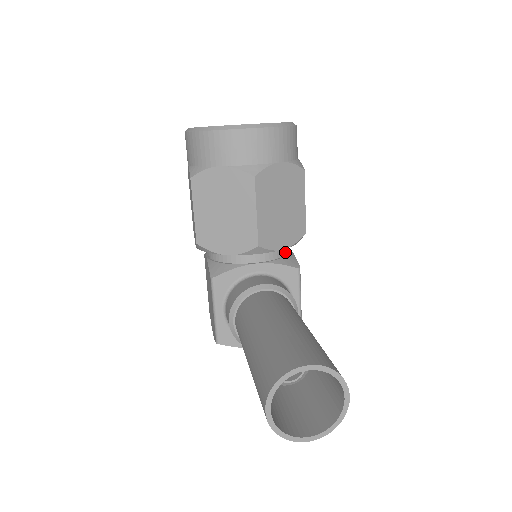
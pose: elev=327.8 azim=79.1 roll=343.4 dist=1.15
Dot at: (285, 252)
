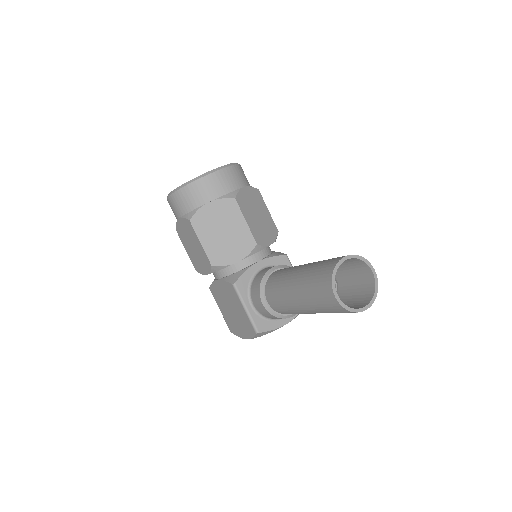
Dot at: (271, 251)
